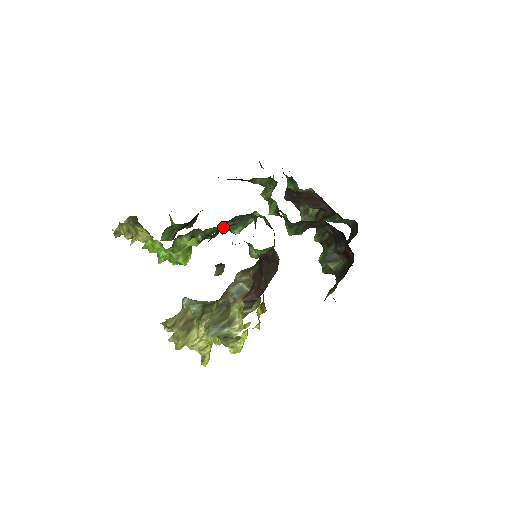
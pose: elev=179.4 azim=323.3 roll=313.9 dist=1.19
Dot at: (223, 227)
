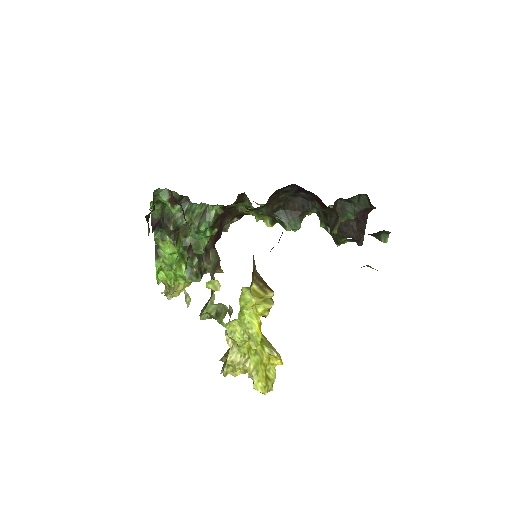
Dot at: (177, 220)
